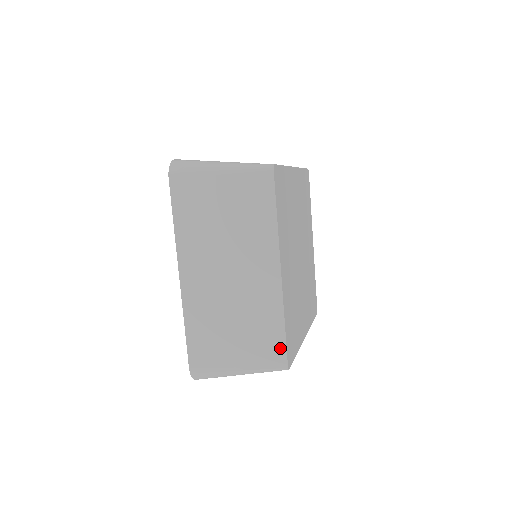
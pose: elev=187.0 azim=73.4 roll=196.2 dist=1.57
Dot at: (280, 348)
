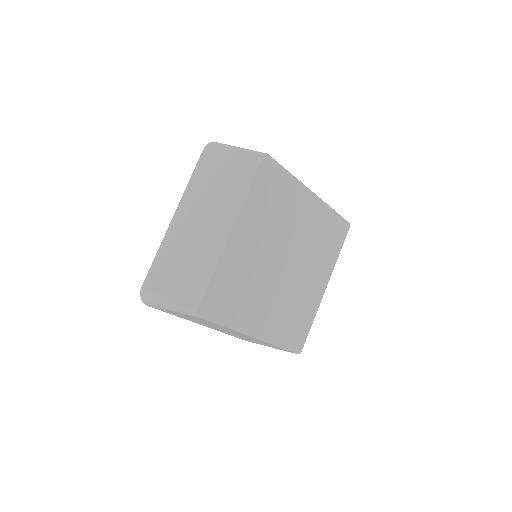
Dot at: (200, 294)
